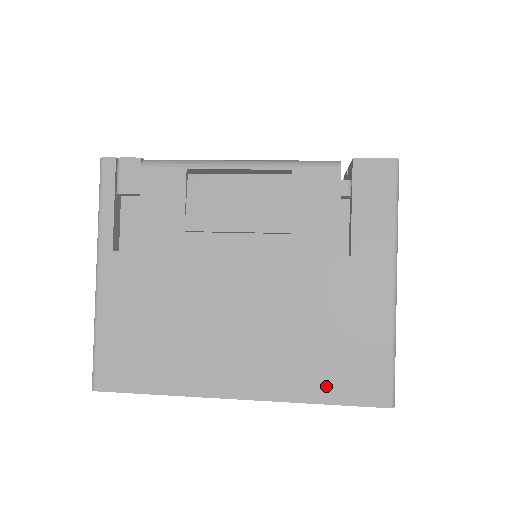
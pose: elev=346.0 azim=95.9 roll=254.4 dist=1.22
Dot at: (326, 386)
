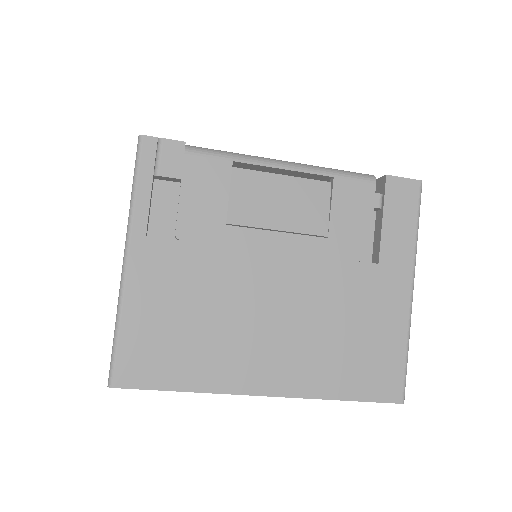
Dot at: (349, 383)
